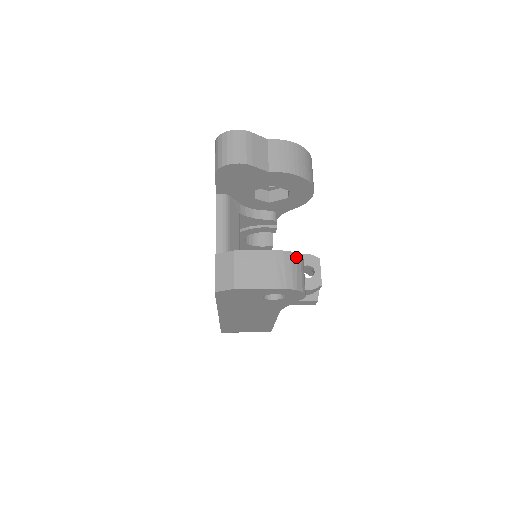
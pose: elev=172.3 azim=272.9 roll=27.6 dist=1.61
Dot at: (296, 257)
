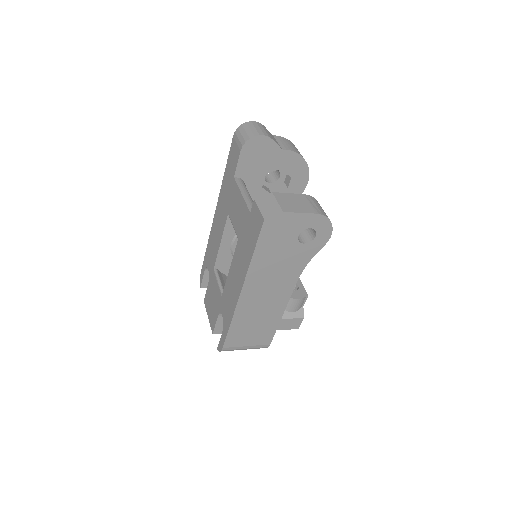
Dot at: occluded
